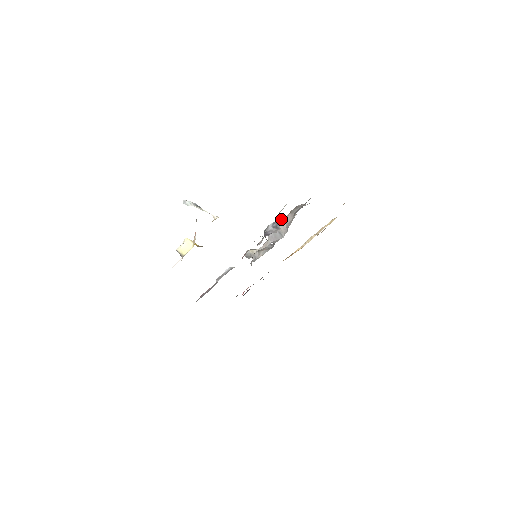
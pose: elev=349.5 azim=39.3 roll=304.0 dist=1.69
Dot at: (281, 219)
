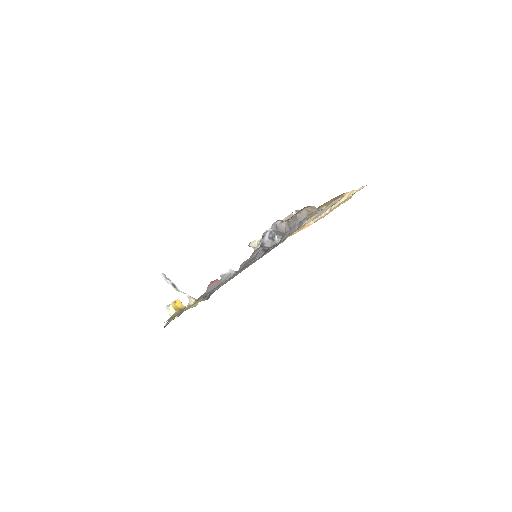
Dot at: (280, 223)
